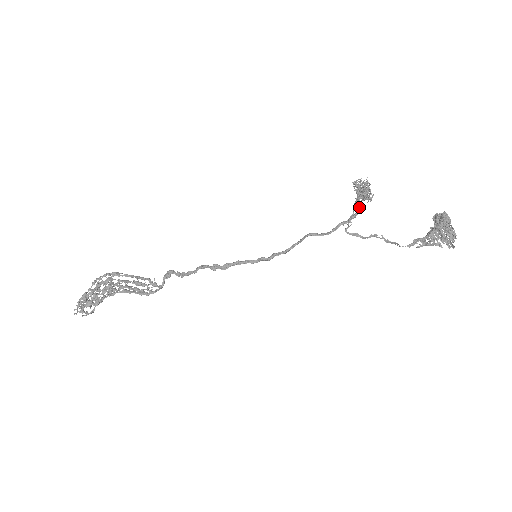
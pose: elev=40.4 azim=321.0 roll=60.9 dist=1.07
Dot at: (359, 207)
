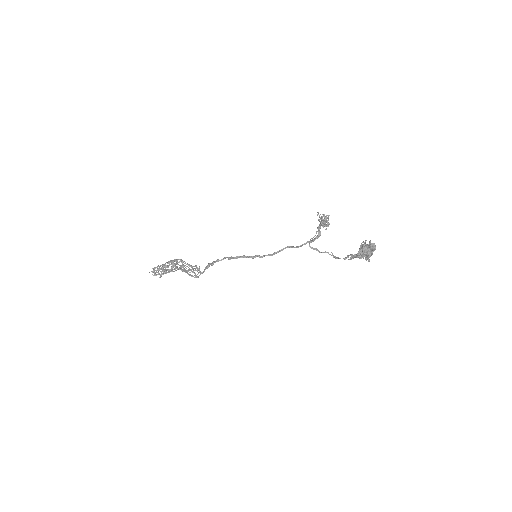
Dot at: (320, 232)
